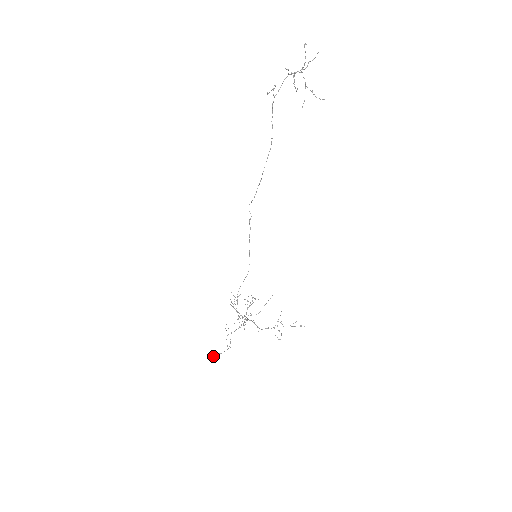
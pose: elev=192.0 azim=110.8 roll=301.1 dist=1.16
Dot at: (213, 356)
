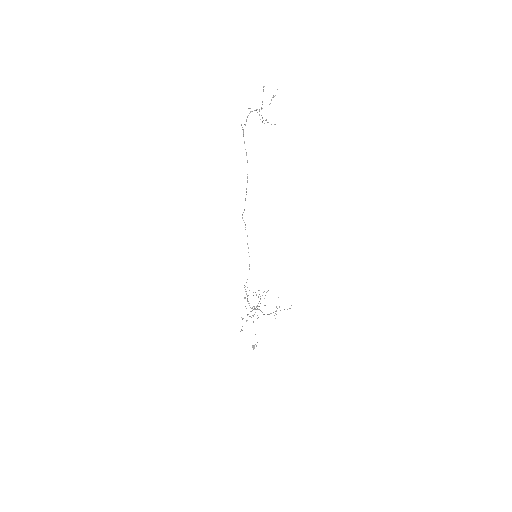
Dot at: (253, 348)
